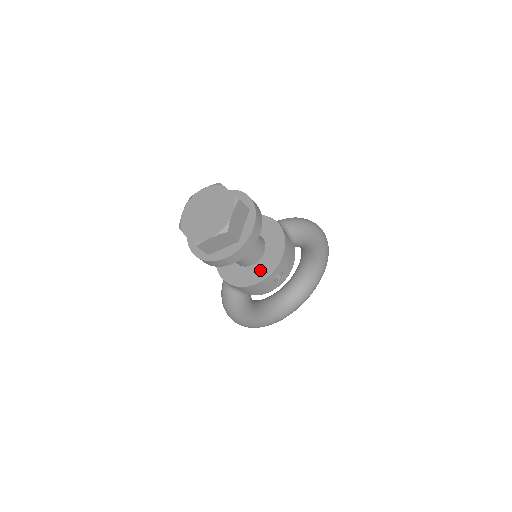
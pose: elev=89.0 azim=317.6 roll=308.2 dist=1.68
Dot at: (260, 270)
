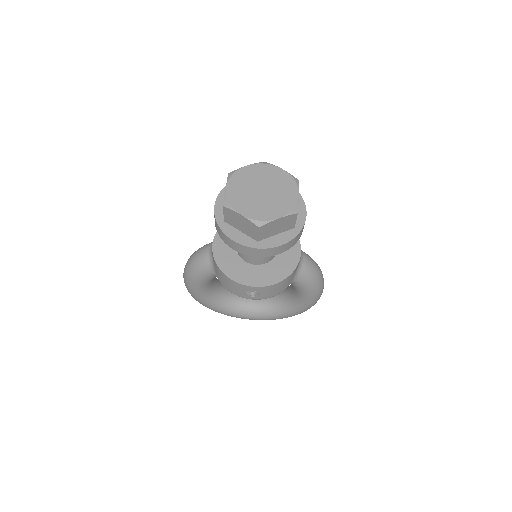
Dot at: (246, 273)
